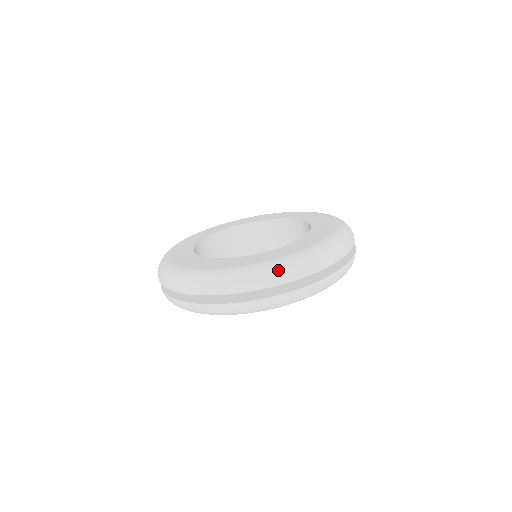
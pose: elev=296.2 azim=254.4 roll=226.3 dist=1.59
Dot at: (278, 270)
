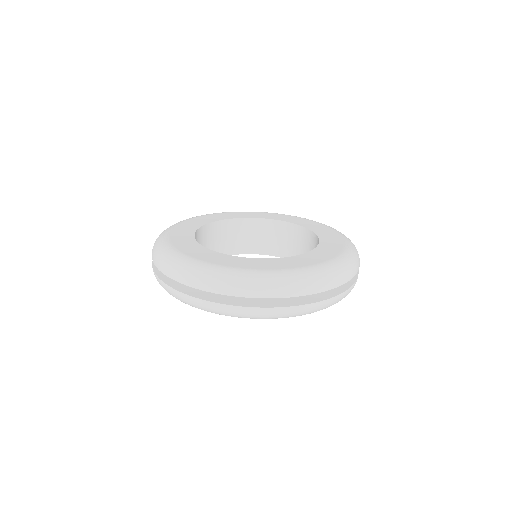
Dot at: (240, 281)
